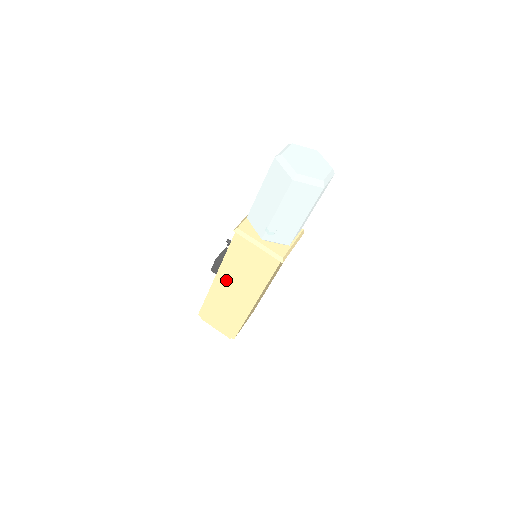
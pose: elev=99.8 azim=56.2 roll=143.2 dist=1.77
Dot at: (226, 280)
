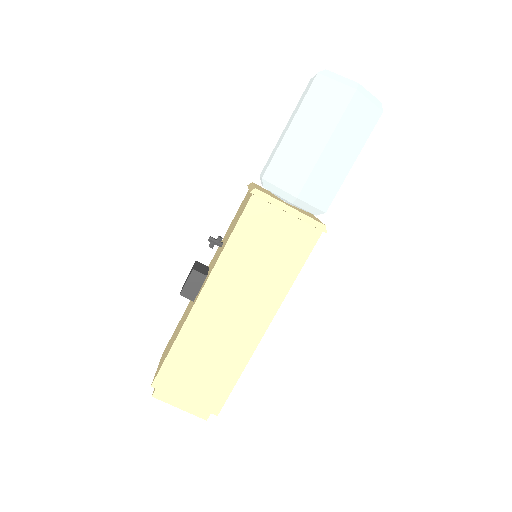
Dot at: (220, 294)
